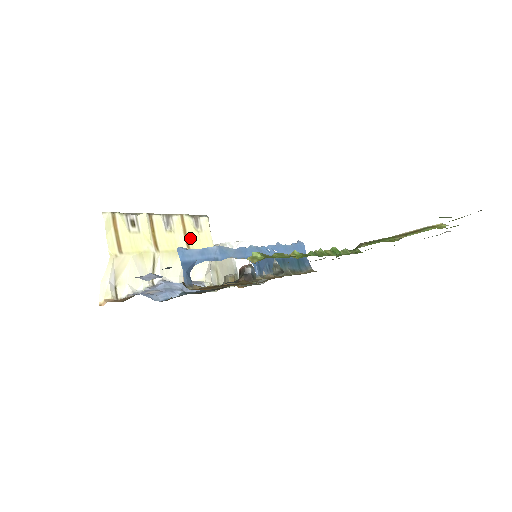
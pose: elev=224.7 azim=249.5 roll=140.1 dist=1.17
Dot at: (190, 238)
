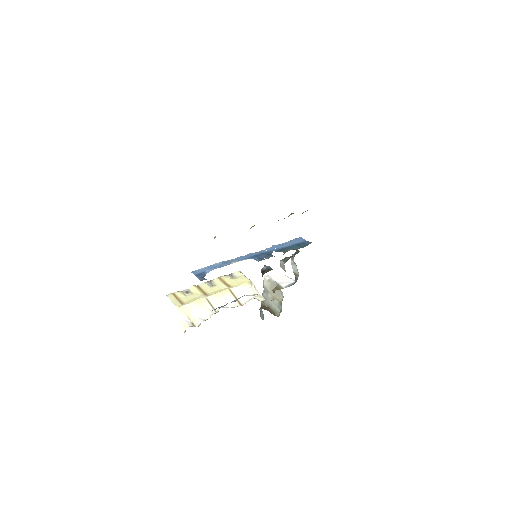
Dot at: (229, 283)
